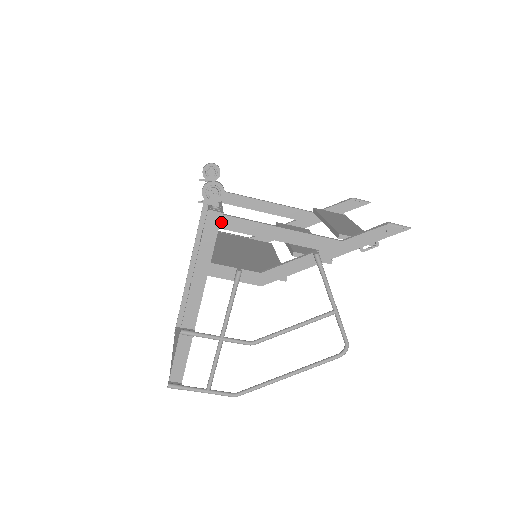
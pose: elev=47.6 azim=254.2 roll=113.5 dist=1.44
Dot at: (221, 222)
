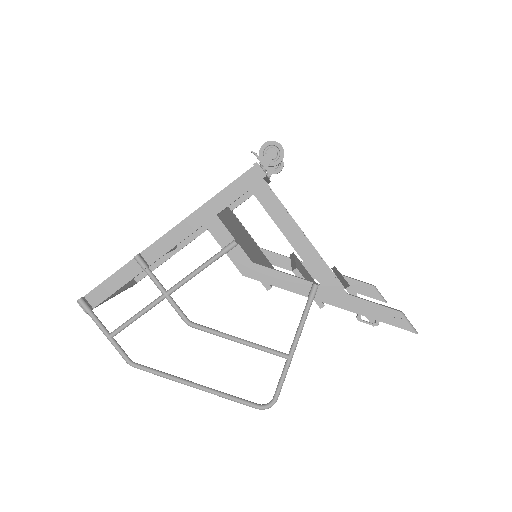
Dot at: (256, 186)
